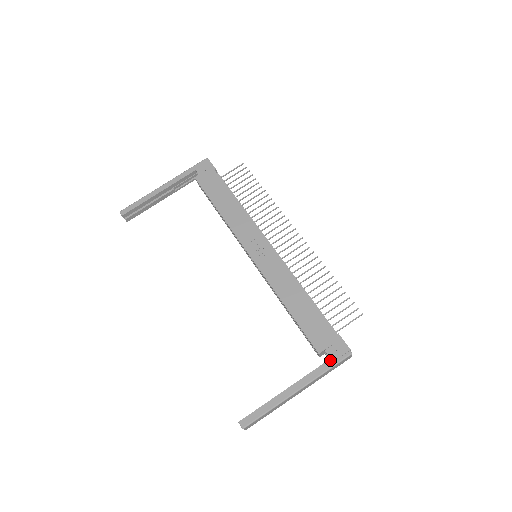
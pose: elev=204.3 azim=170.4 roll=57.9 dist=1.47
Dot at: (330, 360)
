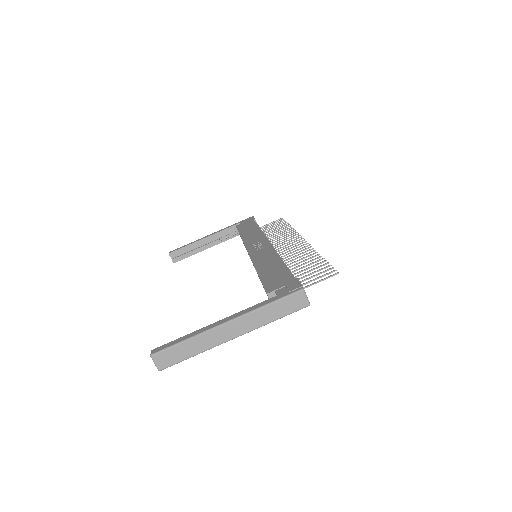
Dot at: (276, 296)
